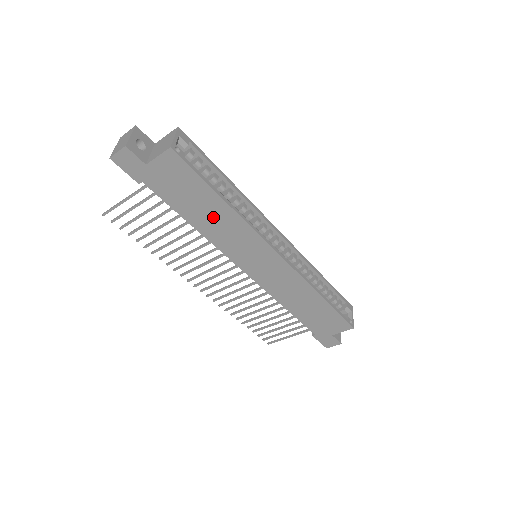
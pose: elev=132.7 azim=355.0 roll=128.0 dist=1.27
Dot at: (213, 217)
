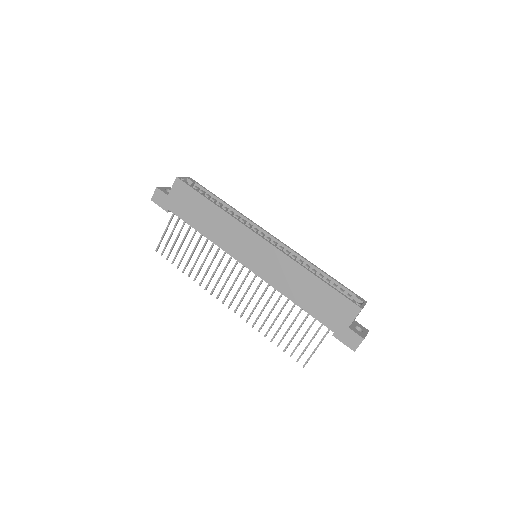
Dot at: (212, 221)
